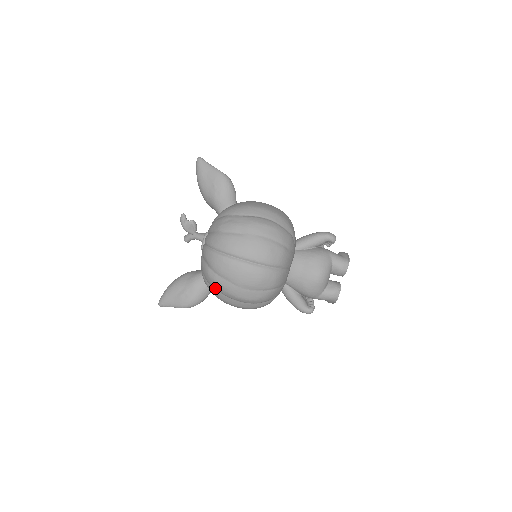
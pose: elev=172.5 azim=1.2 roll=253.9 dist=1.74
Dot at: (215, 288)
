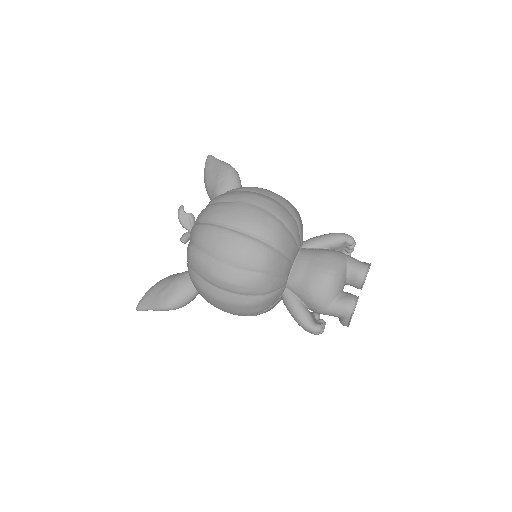
Dot at: (195, 271)
